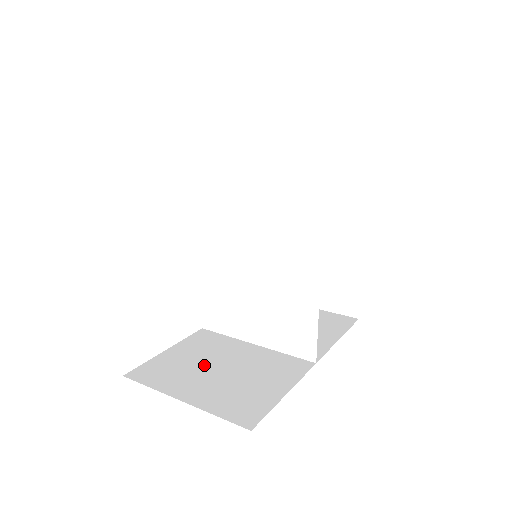
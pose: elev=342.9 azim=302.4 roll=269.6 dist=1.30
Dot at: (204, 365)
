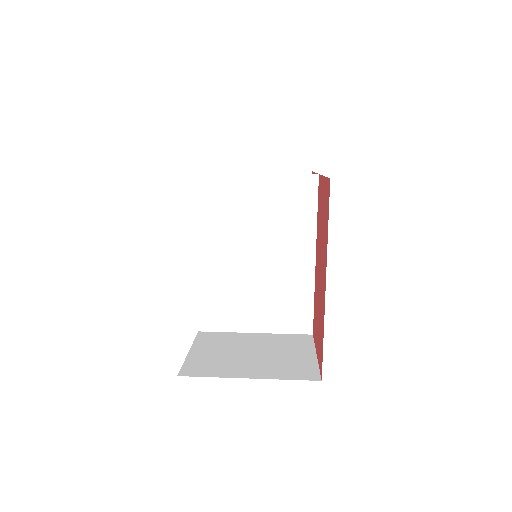
Dot at: (235, 354)
